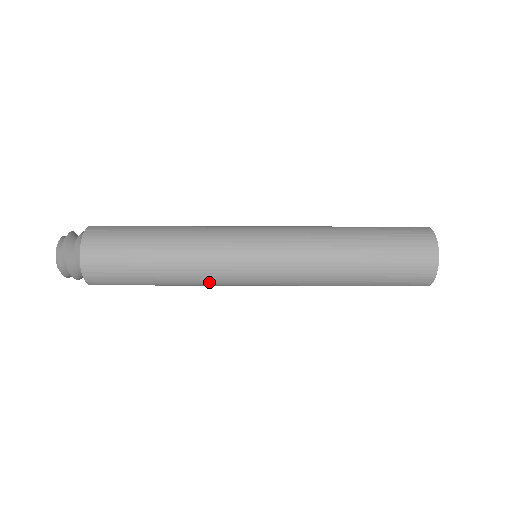
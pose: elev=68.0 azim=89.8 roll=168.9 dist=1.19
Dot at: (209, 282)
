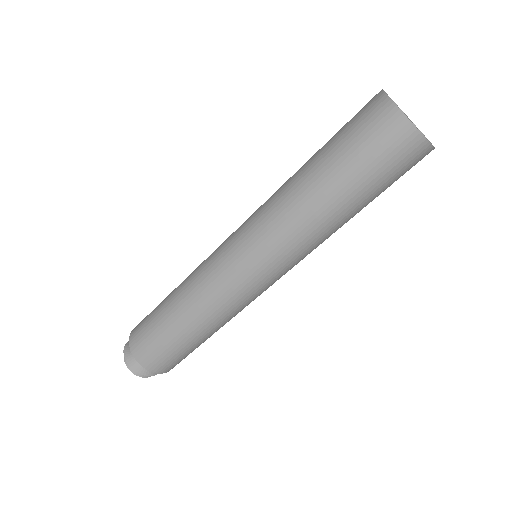
Dot at: occluded
